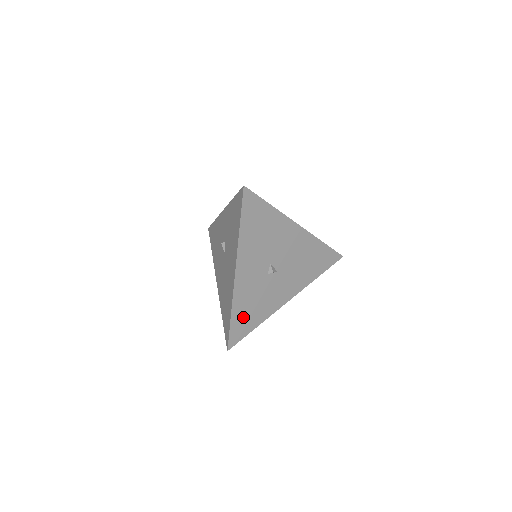
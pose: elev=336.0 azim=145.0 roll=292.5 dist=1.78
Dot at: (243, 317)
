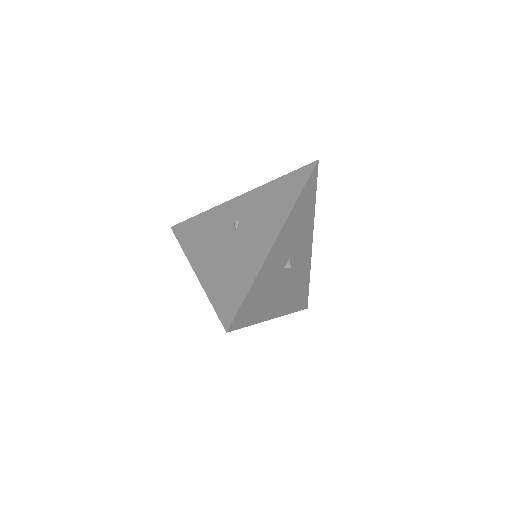
Dot at: (253, 299)
